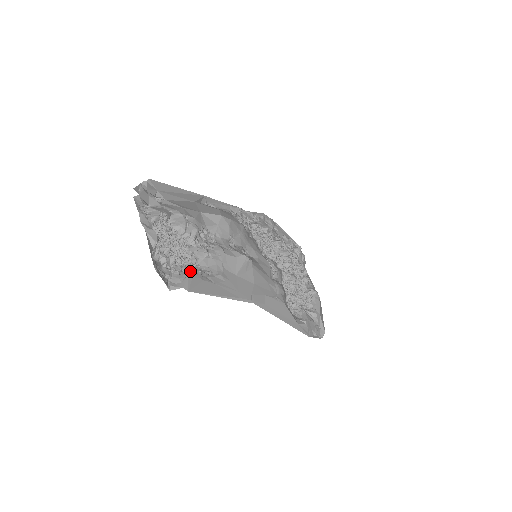
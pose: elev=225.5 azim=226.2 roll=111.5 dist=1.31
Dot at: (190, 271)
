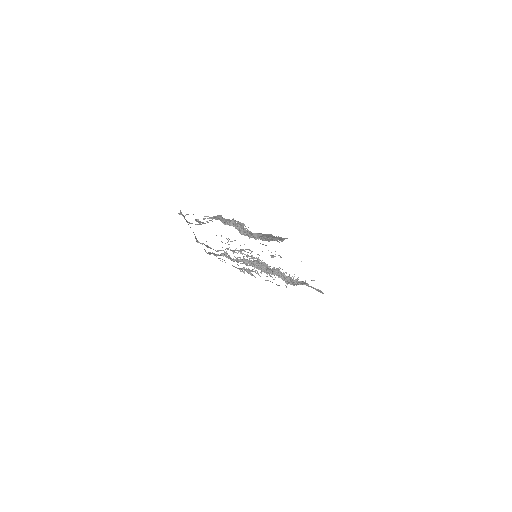
Dot at: occluded
